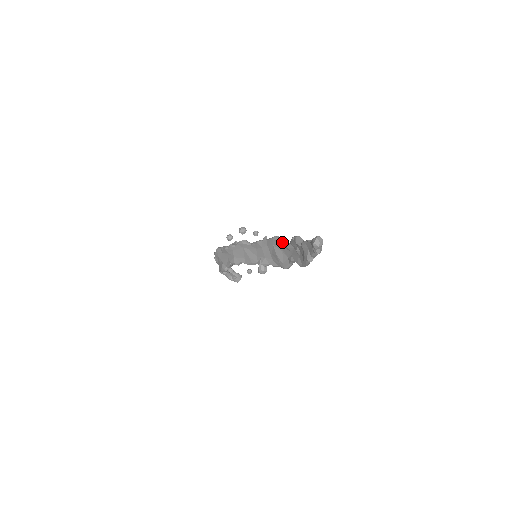
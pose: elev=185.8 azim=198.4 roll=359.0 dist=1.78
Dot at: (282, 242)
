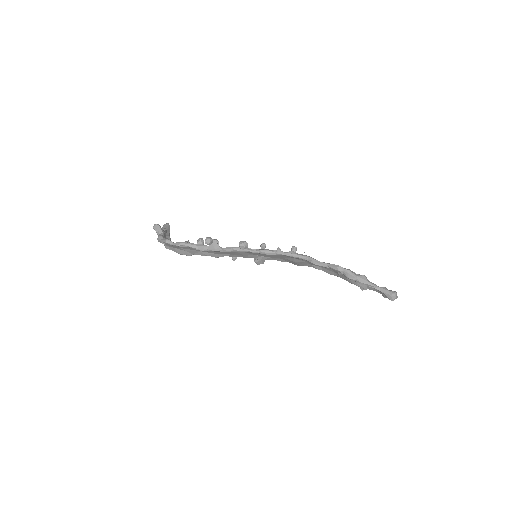
Dot at: (313, 262)
